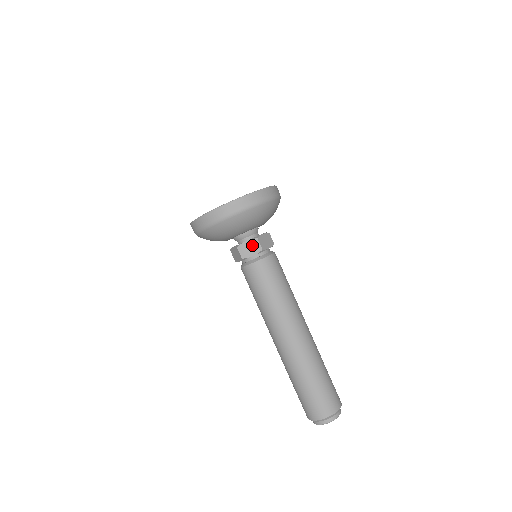
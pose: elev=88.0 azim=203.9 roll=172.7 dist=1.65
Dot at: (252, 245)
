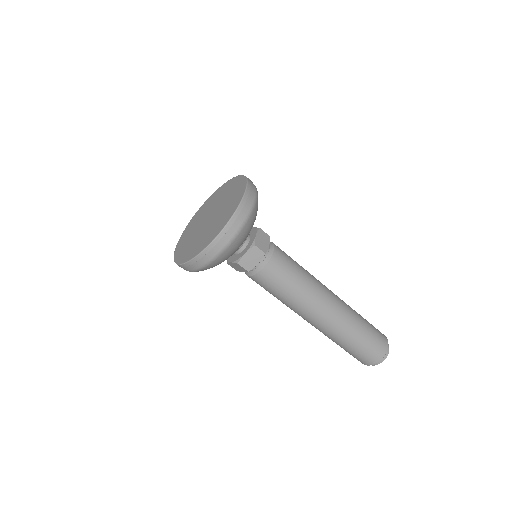
Dot at: (253, 254)
